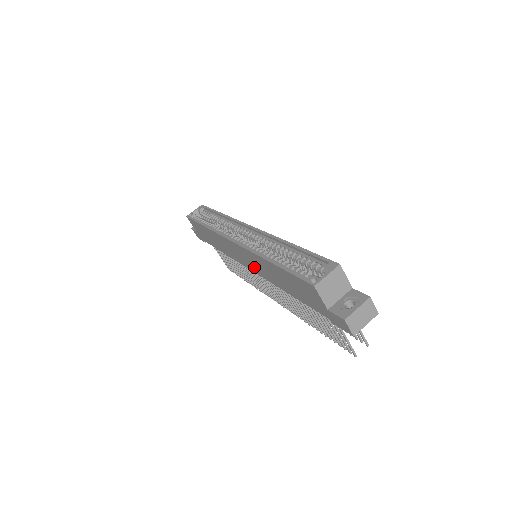
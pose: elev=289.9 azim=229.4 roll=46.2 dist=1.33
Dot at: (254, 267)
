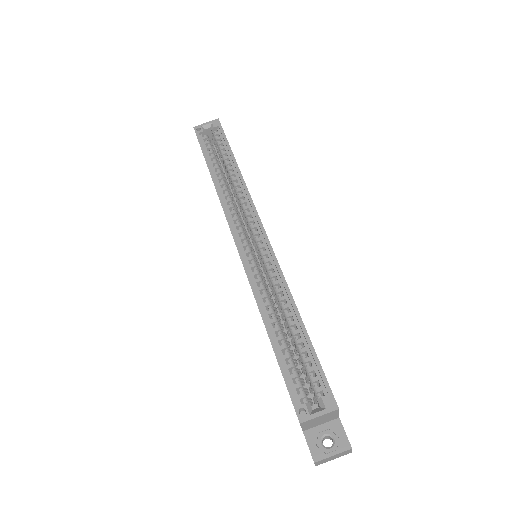
Dot at: occluded
